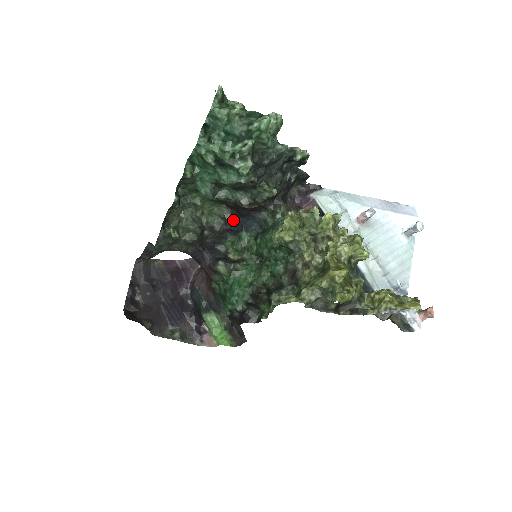
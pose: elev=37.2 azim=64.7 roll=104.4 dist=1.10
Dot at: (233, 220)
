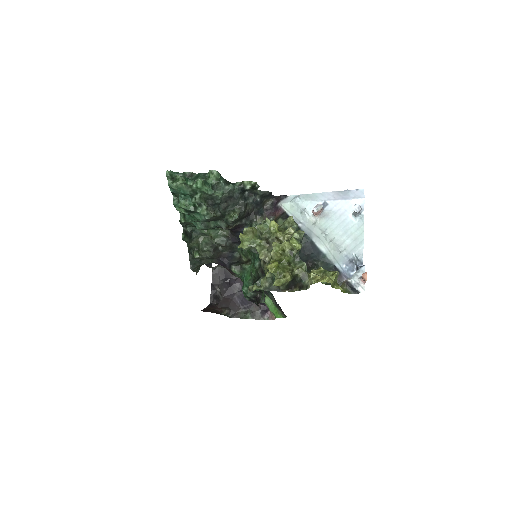
Dot at: (233, 236)
